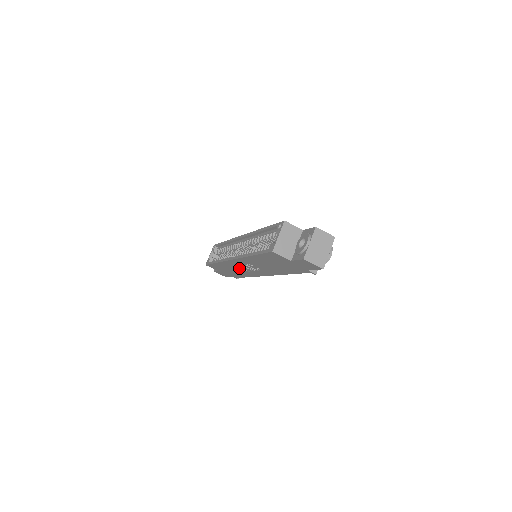
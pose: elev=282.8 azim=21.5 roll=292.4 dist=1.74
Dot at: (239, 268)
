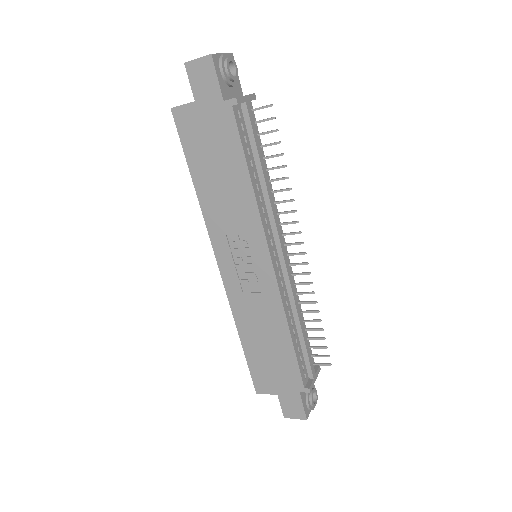
Dot at: (251, 300)
